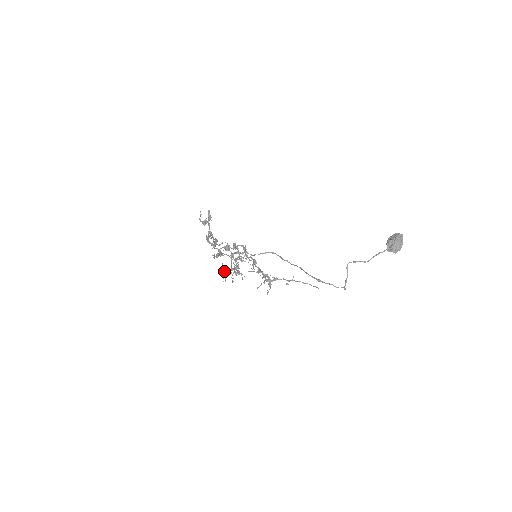
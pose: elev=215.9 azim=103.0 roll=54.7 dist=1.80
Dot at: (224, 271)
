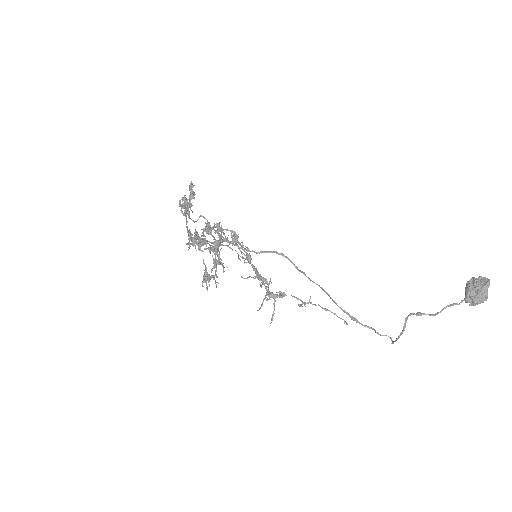
Dot at: (206, 273)
